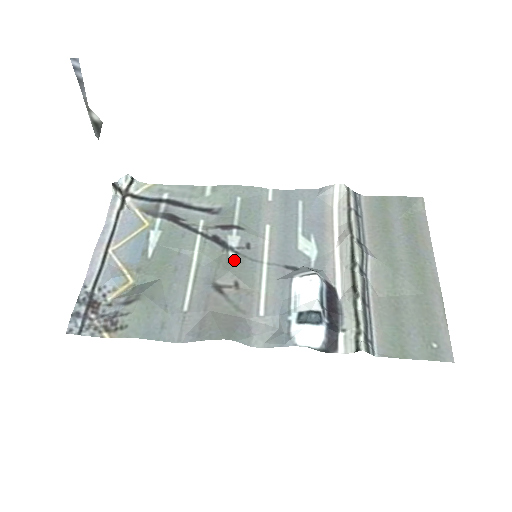
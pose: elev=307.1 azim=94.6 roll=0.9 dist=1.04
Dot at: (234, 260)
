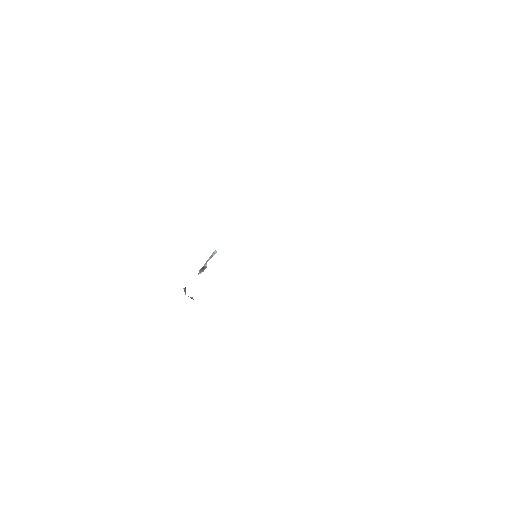
Dot at: occluded
